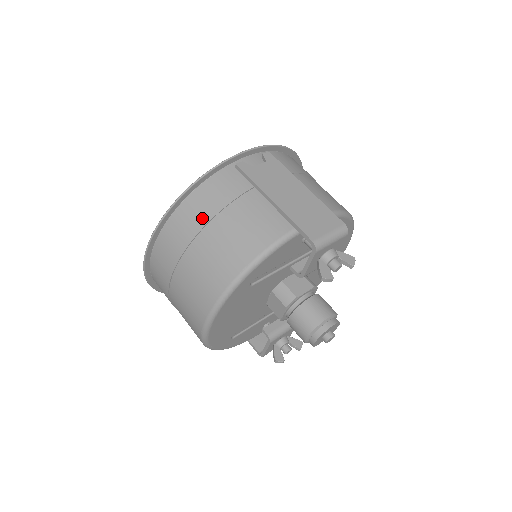
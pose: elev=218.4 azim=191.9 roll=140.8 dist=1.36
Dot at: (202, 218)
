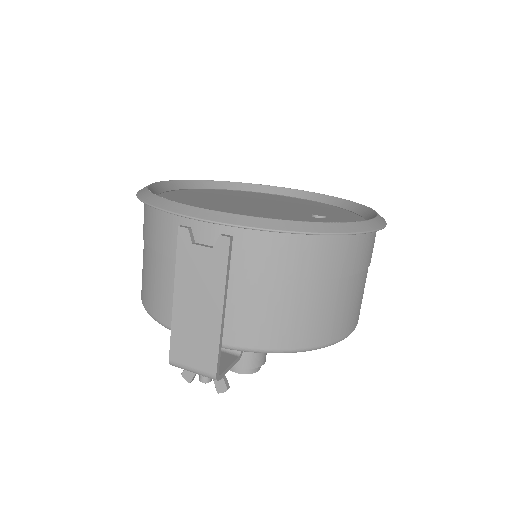
Dot at: (146, 234)
